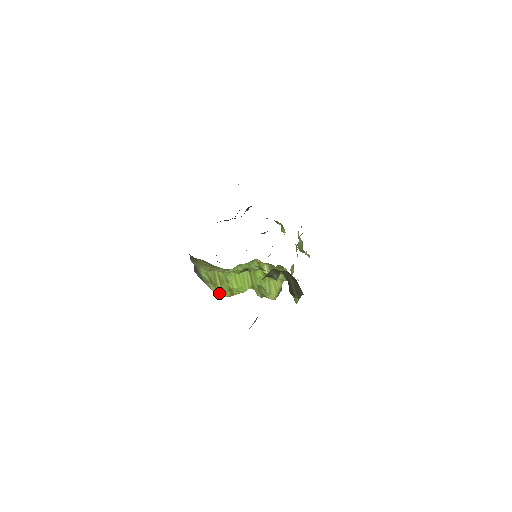
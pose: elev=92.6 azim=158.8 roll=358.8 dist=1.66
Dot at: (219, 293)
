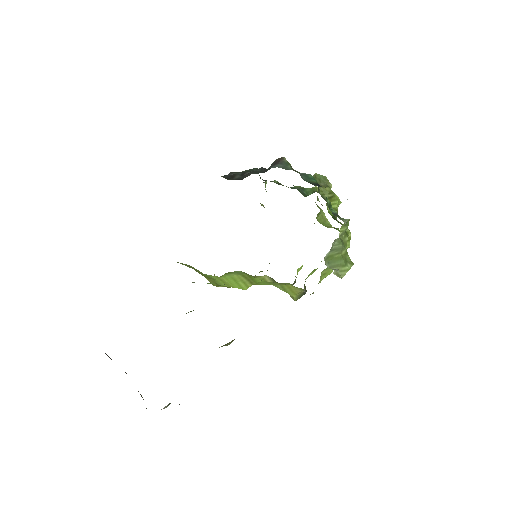
Dot at: occluded
